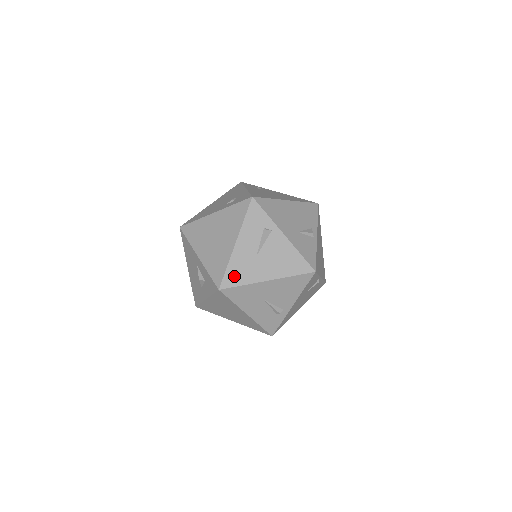
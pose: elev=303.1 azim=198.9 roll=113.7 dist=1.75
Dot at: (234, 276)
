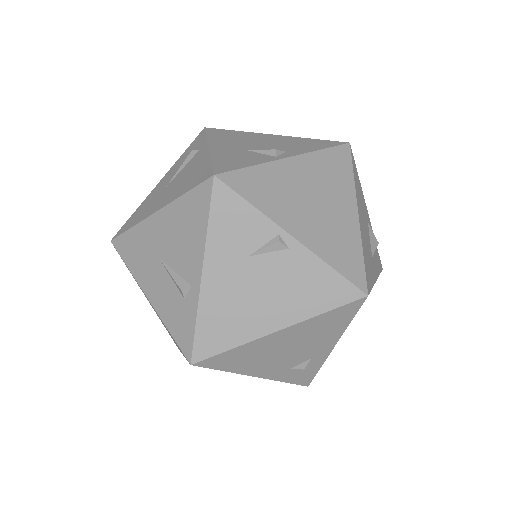
Dot at: (132, 220)
